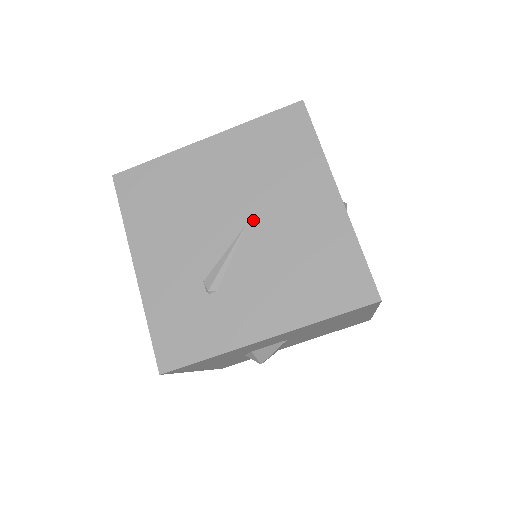
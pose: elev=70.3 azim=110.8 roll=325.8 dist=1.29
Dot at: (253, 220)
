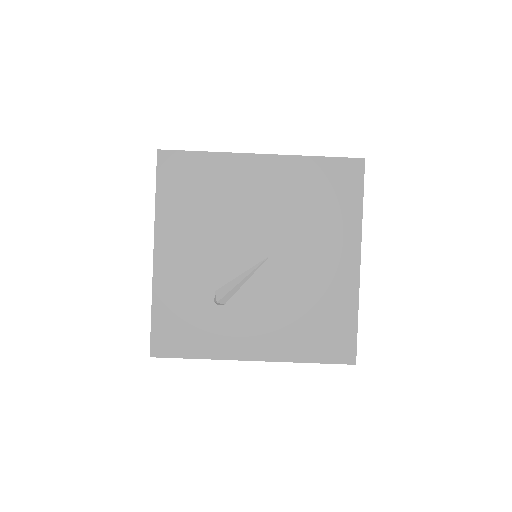
Dot at: (278, 254)
